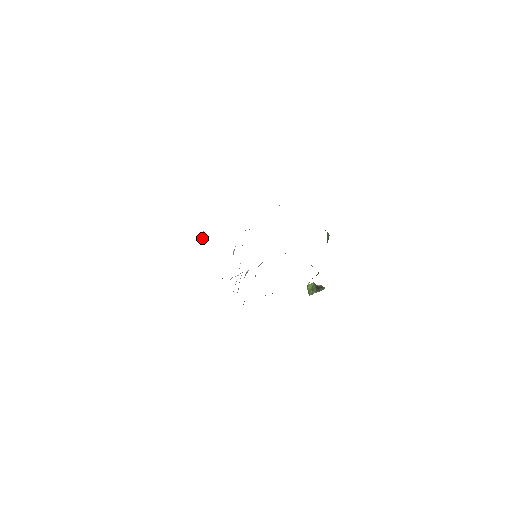
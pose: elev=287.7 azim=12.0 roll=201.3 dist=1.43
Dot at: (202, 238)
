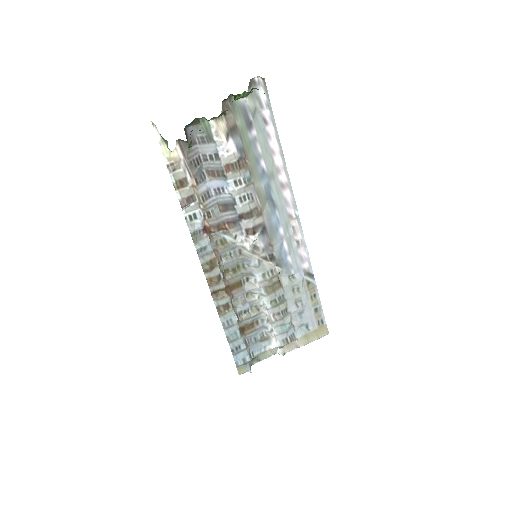
Dot at: occluded
